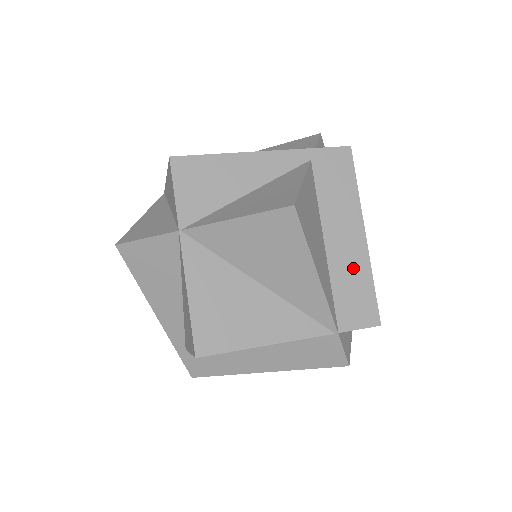
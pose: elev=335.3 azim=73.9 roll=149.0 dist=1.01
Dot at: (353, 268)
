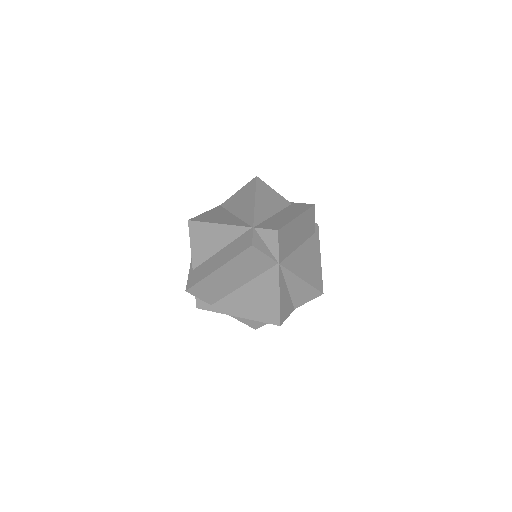
Dot at: (282, 220)
